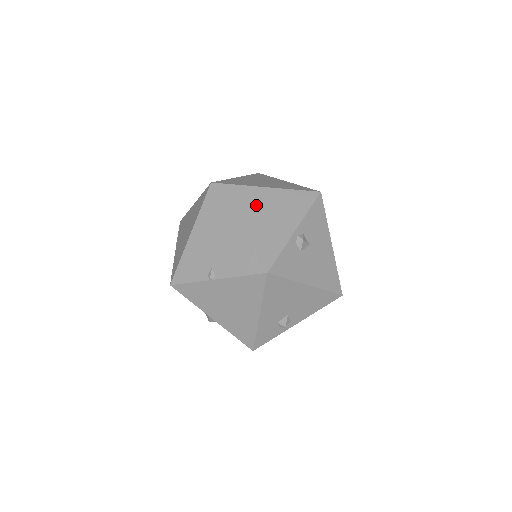
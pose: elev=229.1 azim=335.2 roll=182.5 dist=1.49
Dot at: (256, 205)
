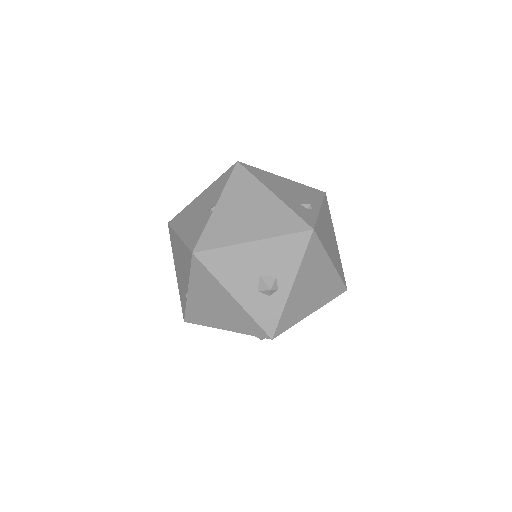
Dot at: occluded
